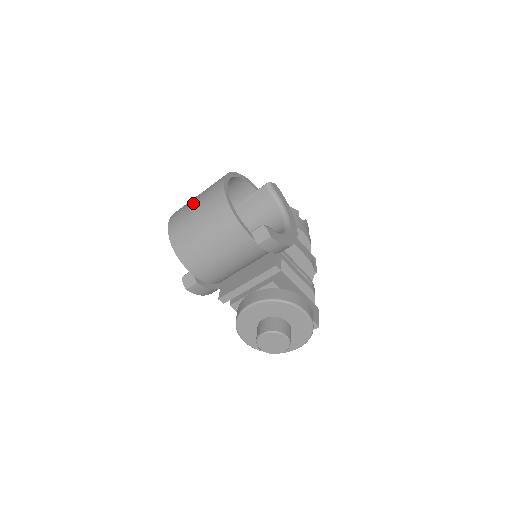
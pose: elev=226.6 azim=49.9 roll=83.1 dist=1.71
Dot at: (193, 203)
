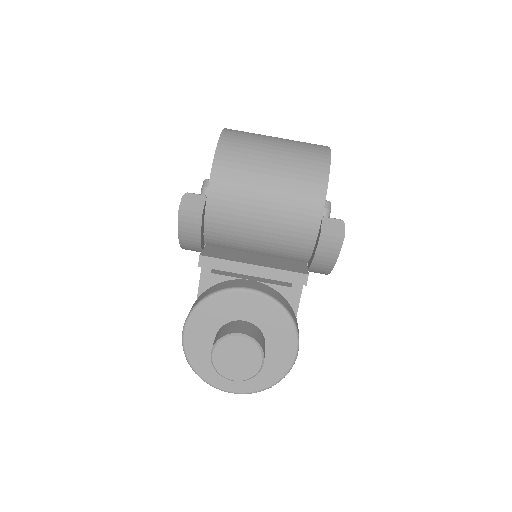
Dot at: (274, 137)
